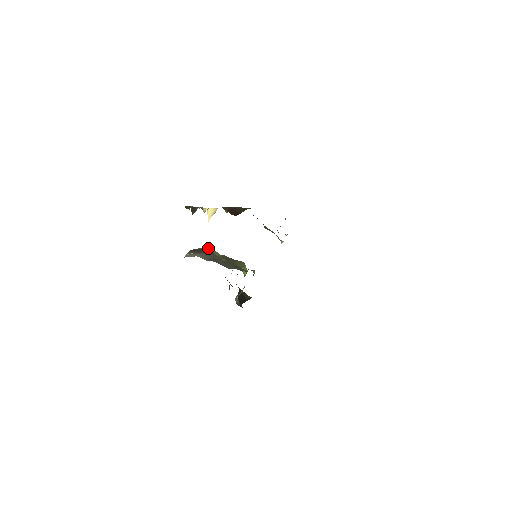
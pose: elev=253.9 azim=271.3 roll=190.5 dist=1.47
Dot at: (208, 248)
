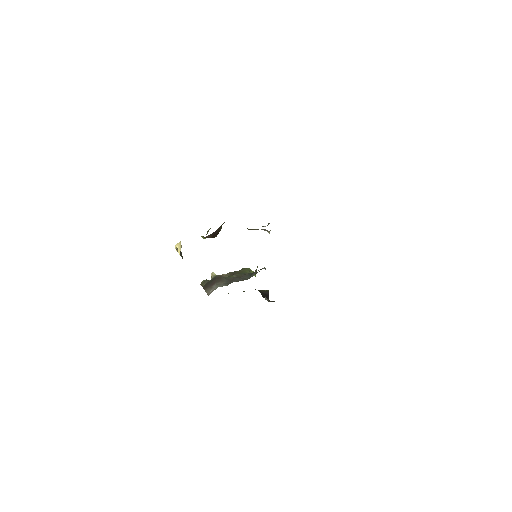
Dot at: (214, 276)
